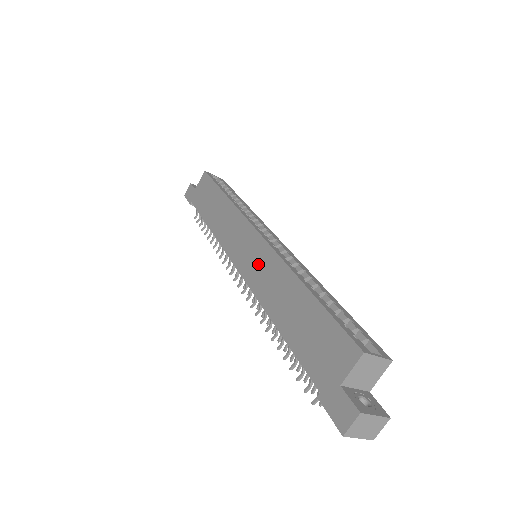
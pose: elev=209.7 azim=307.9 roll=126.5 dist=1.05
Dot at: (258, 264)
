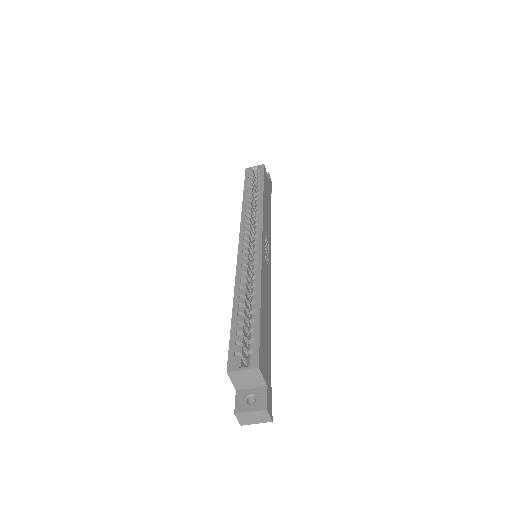
Dot at: occluded
